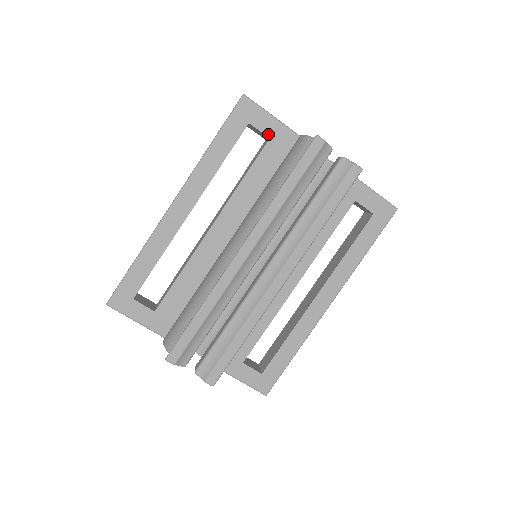
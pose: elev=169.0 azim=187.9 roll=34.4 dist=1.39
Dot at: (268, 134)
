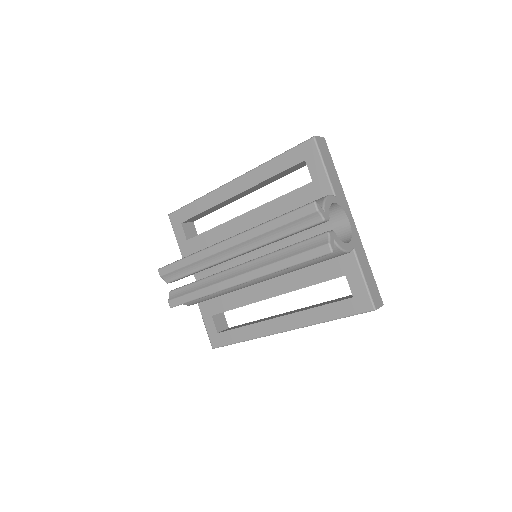
Dot at: (313, 177)
